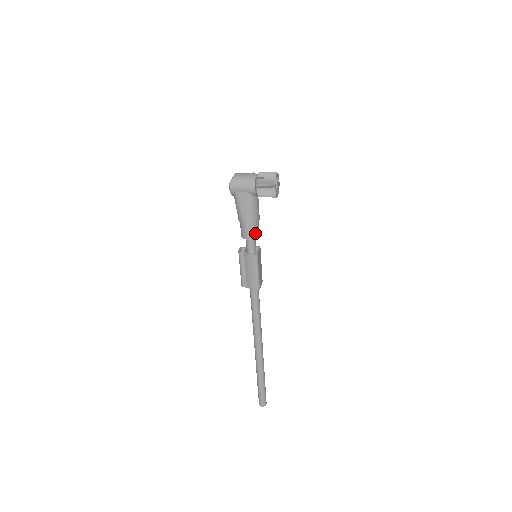
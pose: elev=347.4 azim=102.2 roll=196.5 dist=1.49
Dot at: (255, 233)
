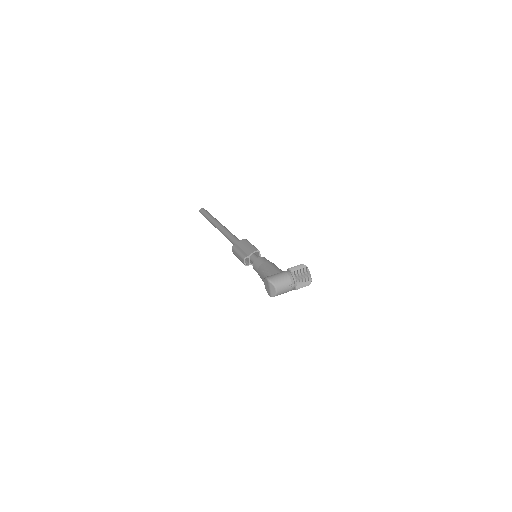
Dot at: occluded
